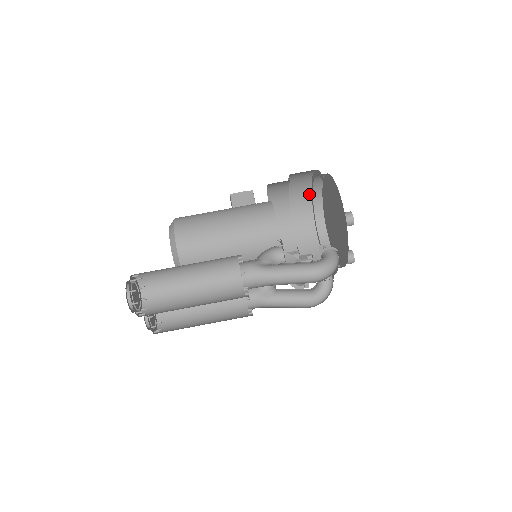
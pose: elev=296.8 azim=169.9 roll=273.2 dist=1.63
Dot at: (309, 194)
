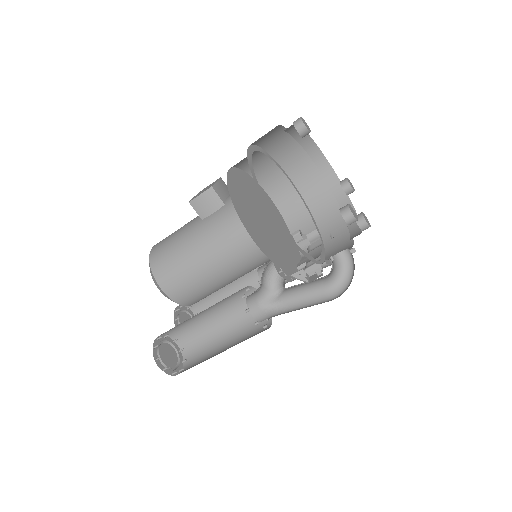
Dot at: (280, 128)
